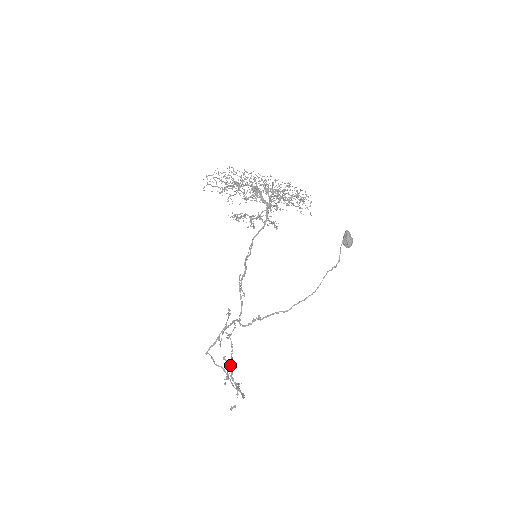
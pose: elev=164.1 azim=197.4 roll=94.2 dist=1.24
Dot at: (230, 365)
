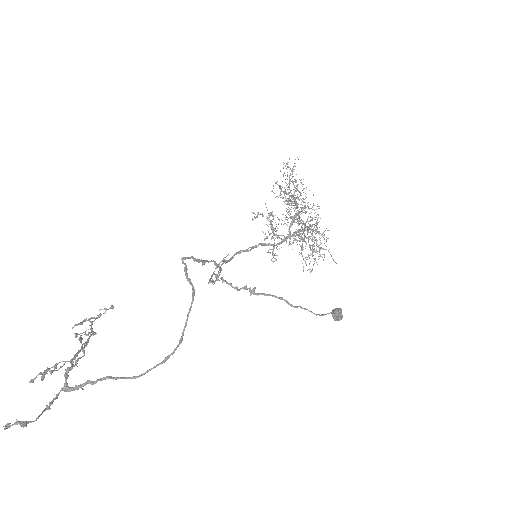
Dot at: (71, 359)
